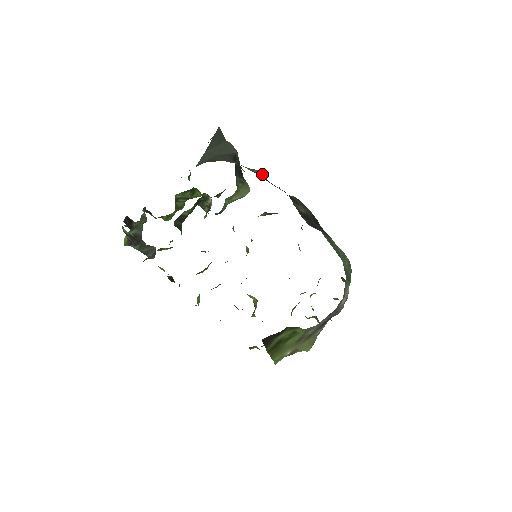
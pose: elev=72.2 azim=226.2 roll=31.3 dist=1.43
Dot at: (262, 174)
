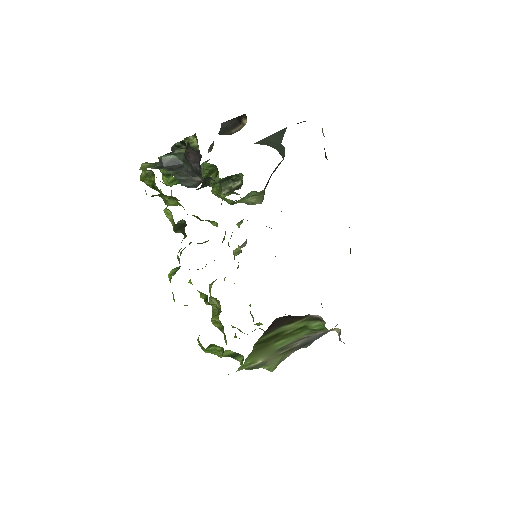
Dot at: occluded
